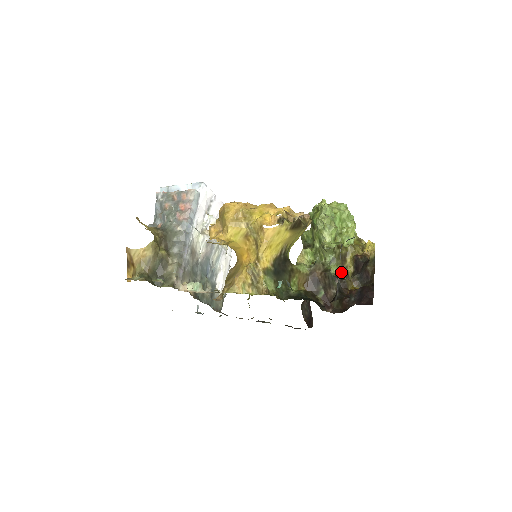
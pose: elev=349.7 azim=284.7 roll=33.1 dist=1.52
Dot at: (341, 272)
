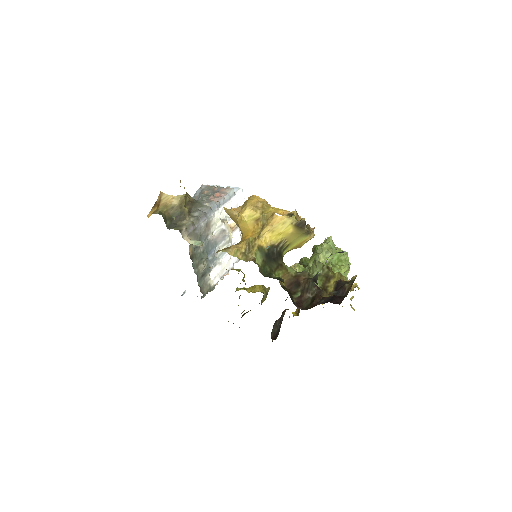
Dot at: (322, 287)
